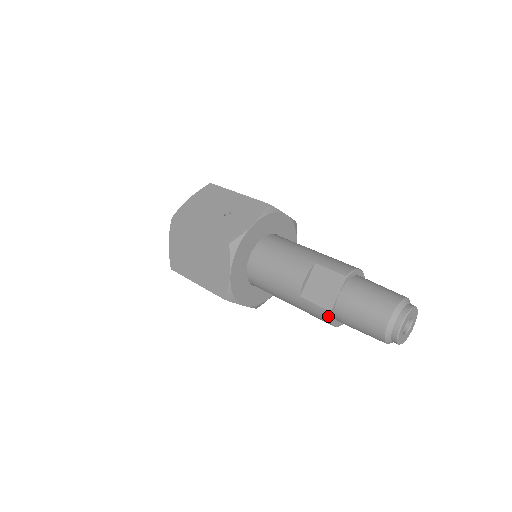
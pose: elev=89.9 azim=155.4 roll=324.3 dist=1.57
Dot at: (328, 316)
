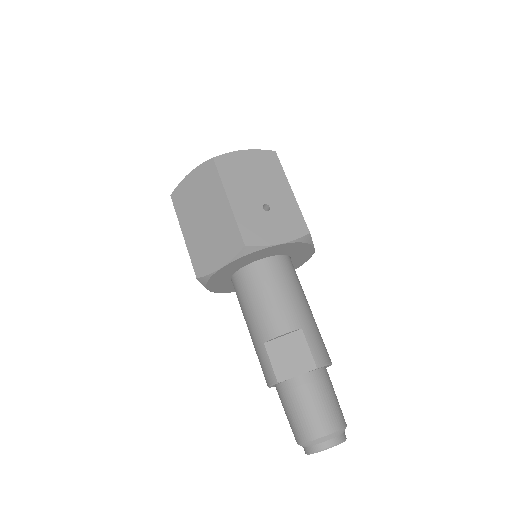
Dot at: (272, 382)
